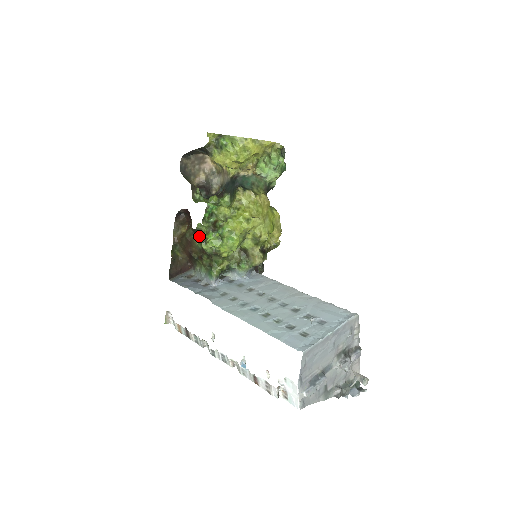
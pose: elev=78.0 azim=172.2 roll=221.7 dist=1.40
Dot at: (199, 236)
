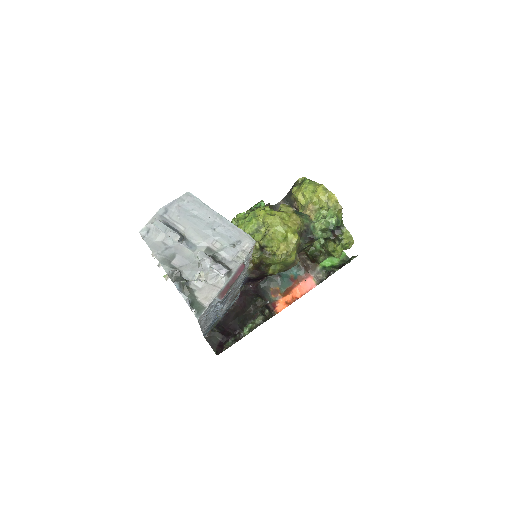
Dot at: occluded
